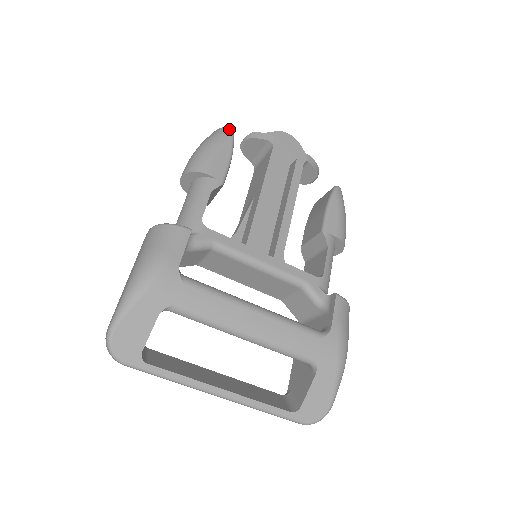
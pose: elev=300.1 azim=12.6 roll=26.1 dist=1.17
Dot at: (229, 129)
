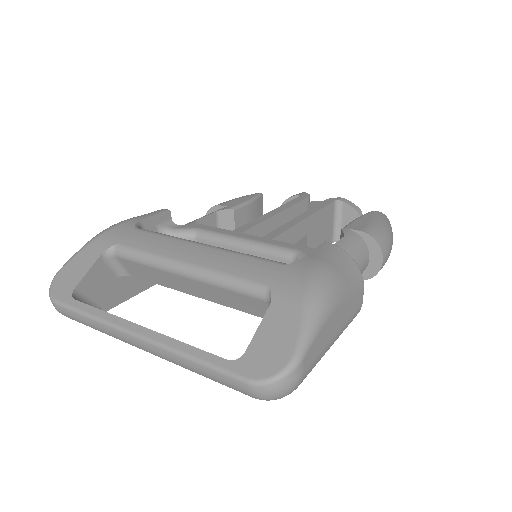
Dot at: occluded
